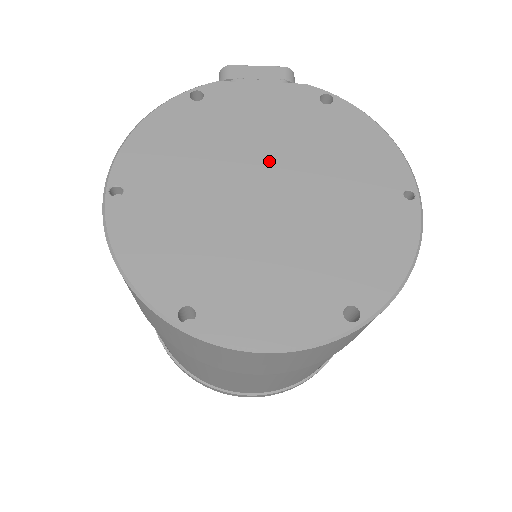
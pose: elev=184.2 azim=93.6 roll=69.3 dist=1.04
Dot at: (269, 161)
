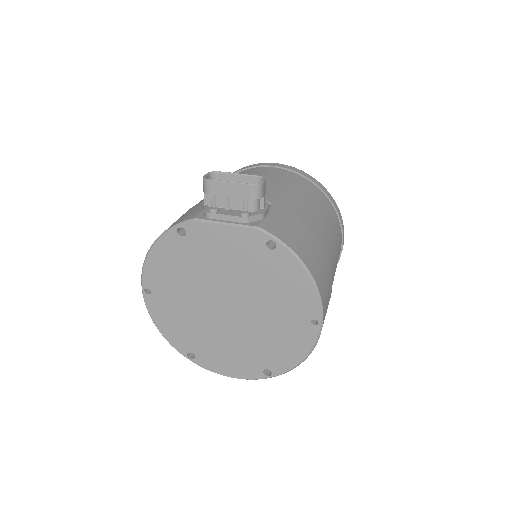
Dot at: (229, 287)
